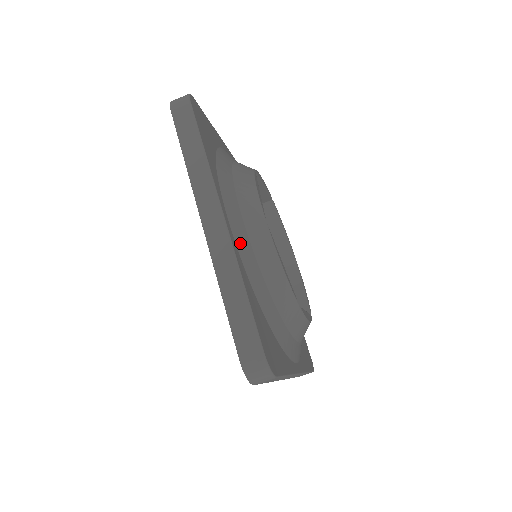
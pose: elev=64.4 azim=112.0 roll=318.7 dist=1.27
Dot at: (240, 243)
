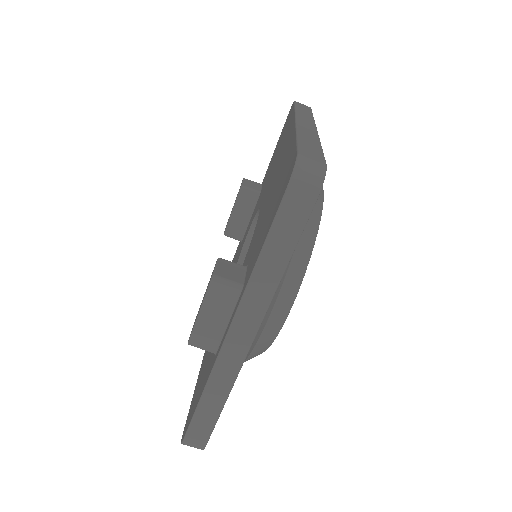
Dot at: occluded
